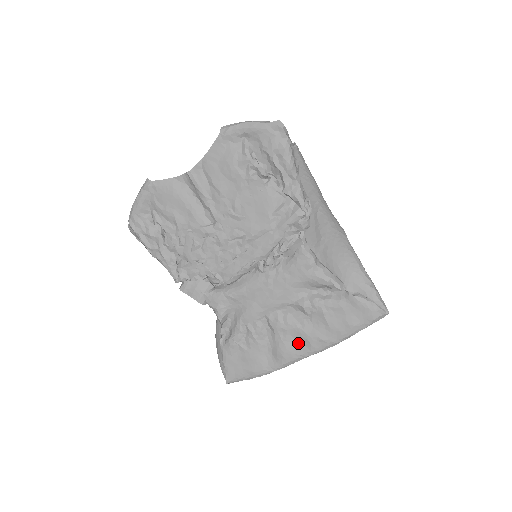
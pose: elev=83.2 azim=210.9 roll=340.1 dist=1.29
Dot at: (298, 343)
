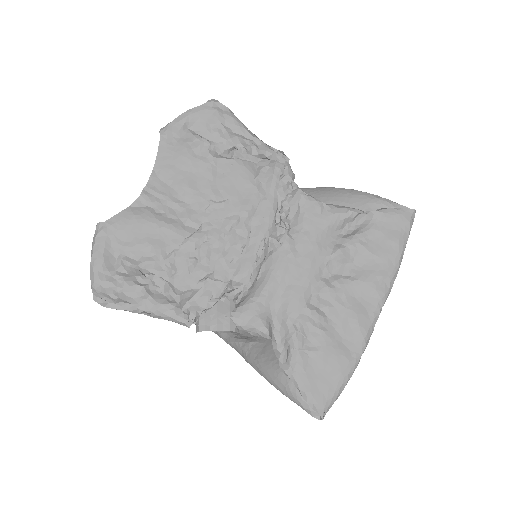
Dot at: (363, 300)
